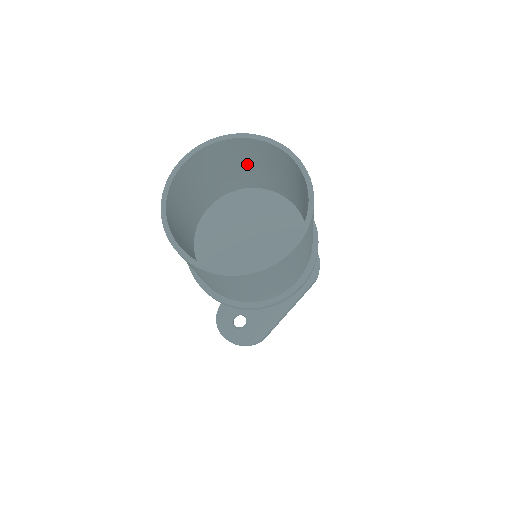
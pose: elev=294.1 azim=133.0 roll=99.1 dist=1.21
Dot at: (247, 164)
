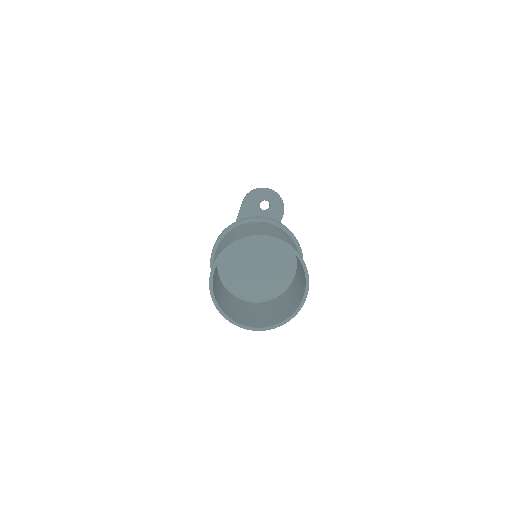
Dot at: occluded
